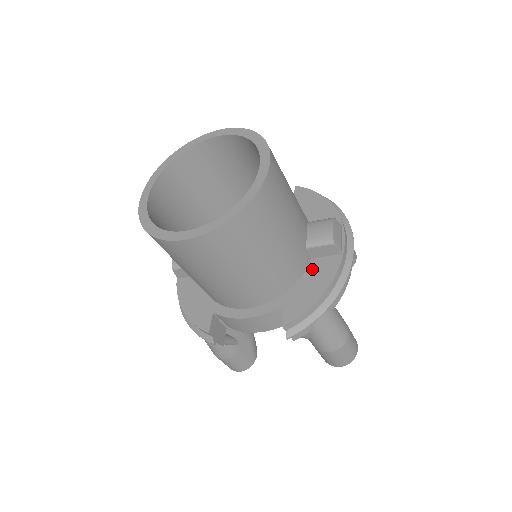
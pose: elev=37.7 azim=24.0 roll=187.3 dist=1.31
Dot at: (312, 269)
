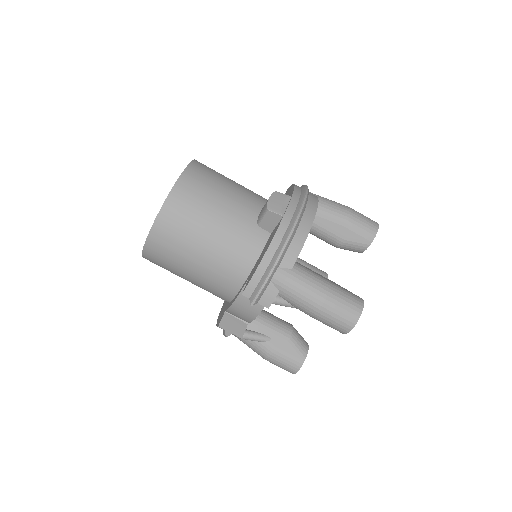
Dot at: (268, 241)
